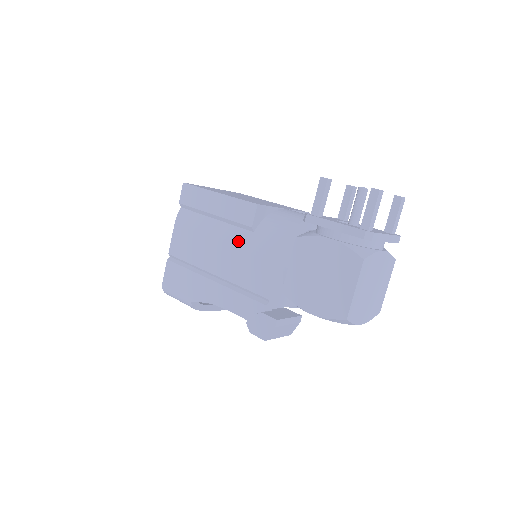
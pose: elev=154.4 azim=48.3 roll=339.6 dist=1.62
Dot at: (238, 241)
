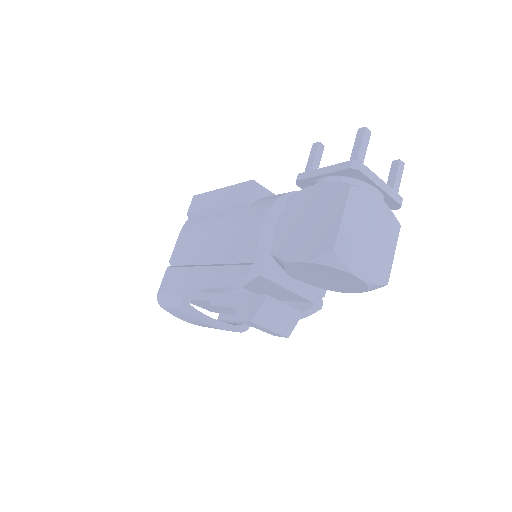
Dot at: (232, 219)
